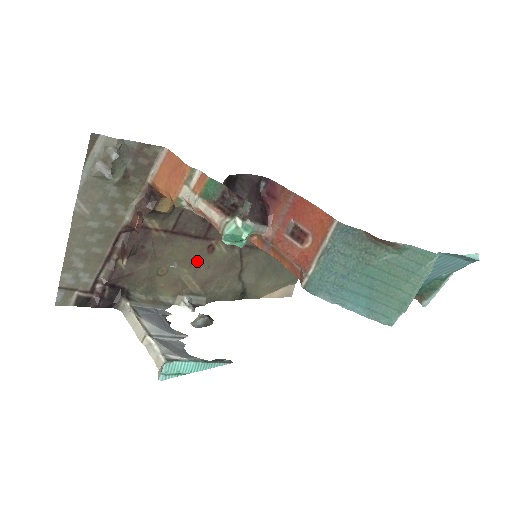
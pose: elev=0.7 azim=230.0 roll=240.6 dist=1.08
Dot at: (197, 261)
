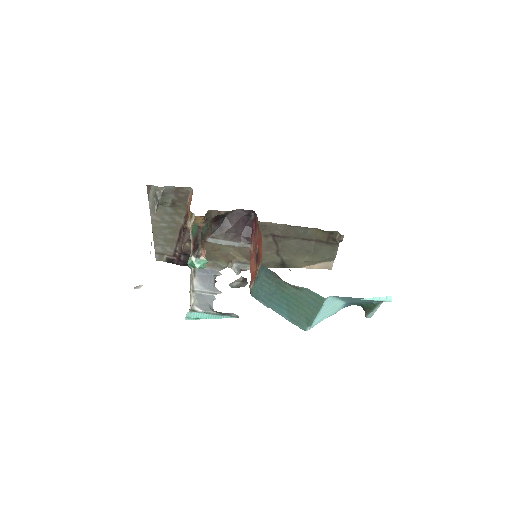
Dot at: occluded
